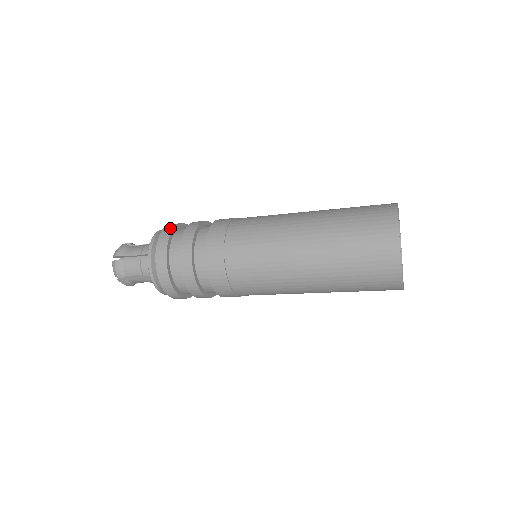
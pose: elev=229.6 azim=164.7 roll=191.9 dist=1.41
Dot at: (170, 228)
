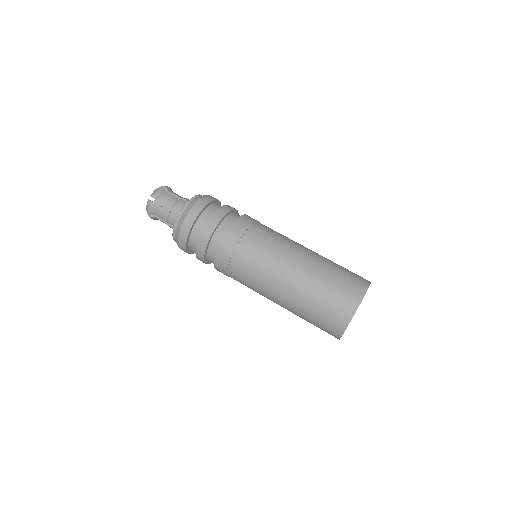
Dot at: (203, 204)
